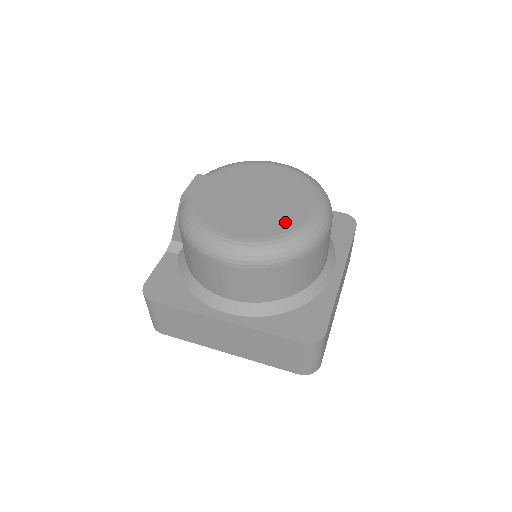
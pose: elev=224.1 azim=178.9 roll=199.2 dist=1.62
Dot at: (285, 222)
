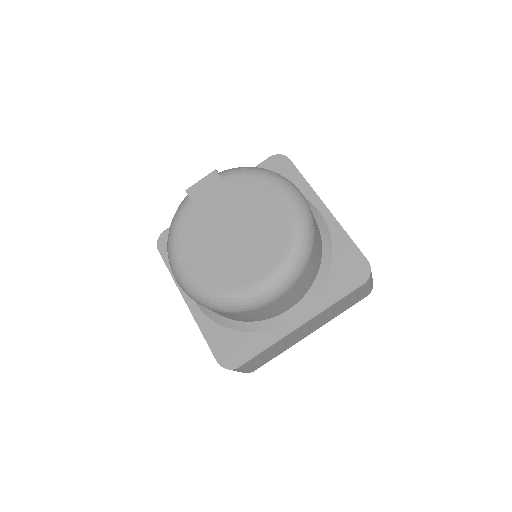
Dot at: (229, 277)
